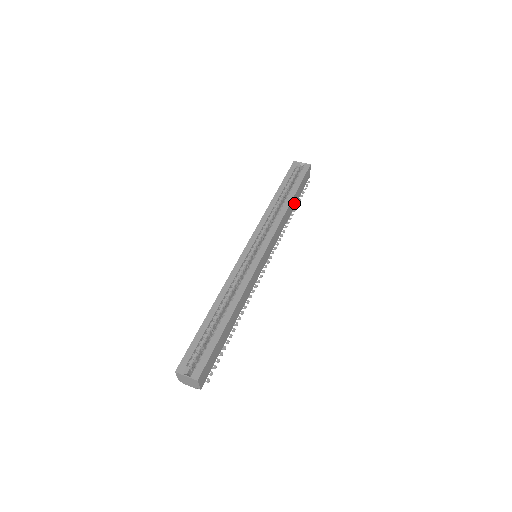
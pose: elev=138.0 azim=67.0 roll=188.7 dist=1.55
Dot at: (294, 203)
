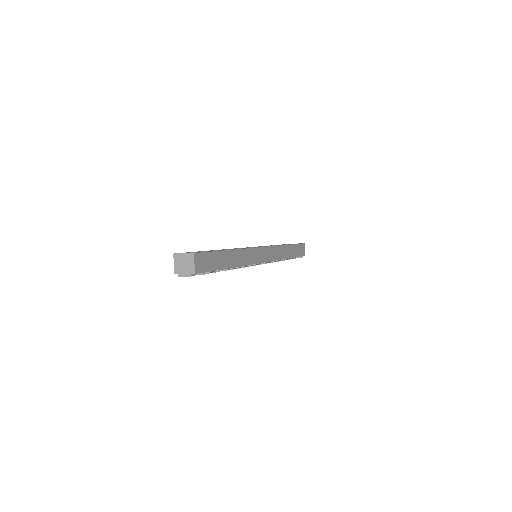
Dot at: (291, 254)
